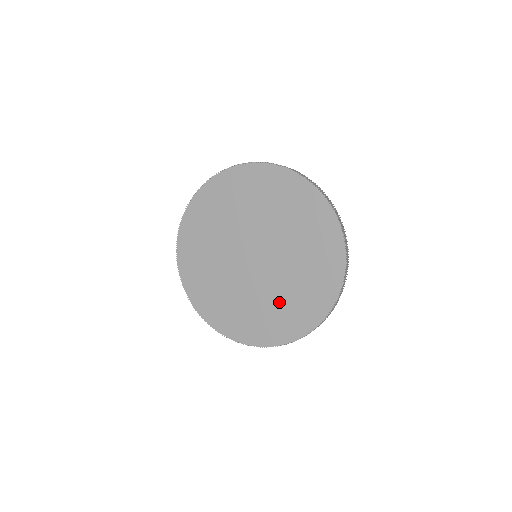
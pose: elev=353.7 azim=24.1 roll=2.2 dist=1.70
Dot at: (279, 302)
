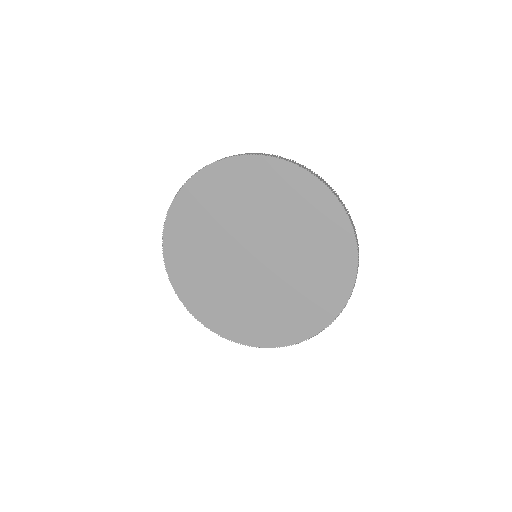
Dot at: (279, 306)
